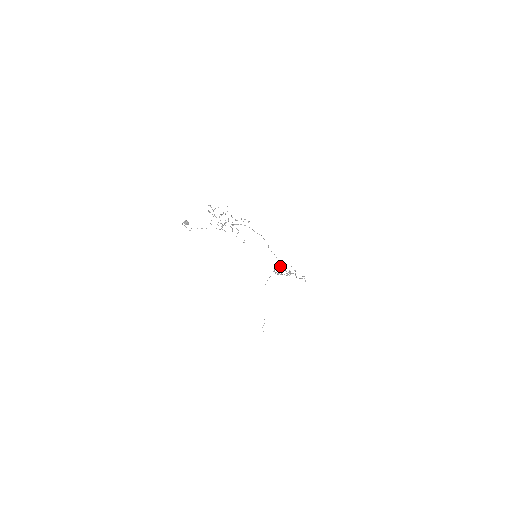
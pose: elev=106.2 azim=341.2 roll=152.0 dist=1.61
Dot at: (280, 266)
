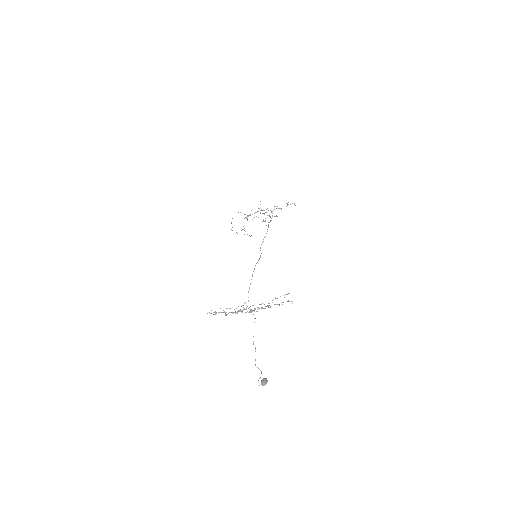
Dot at: (268, 225)
